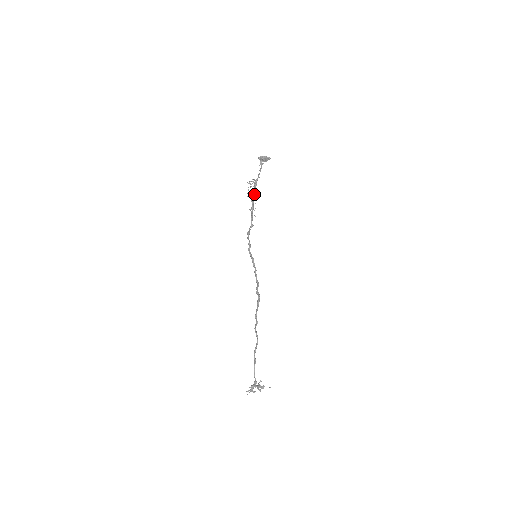
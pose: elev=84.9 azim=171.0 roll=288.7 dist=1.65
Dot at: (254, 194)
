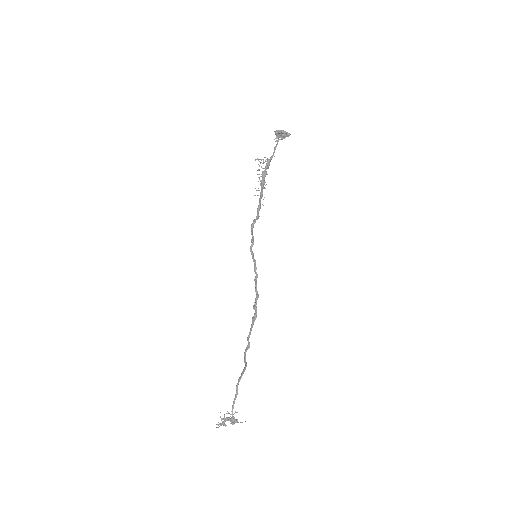
Dot at: (265, 176)
